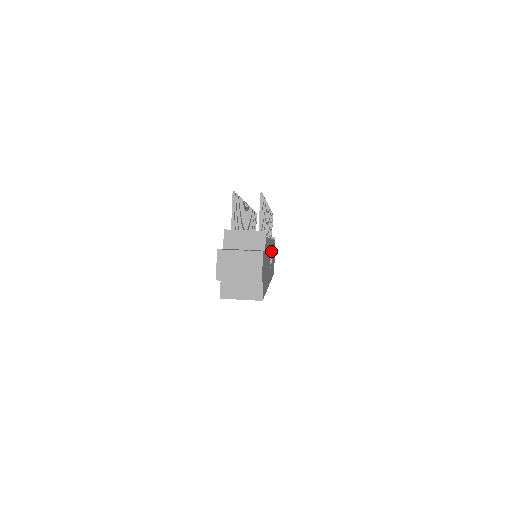
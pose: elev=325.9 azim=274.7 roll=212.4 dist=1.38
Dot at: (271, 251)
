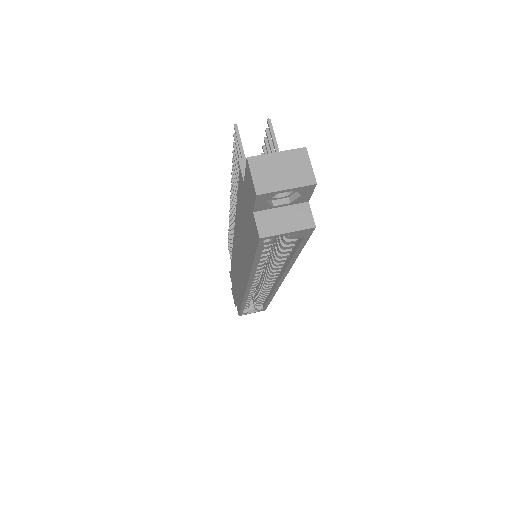
Dot at: occluded
